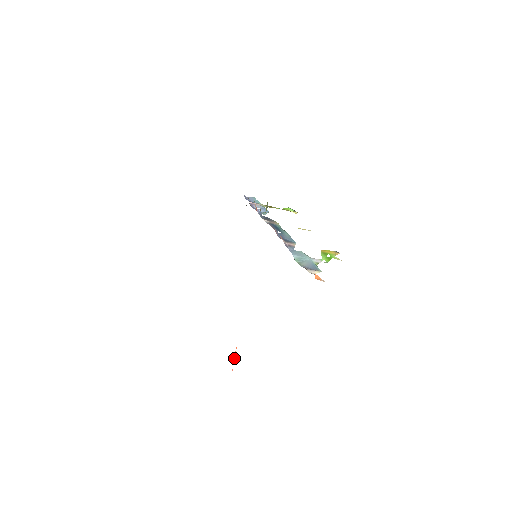
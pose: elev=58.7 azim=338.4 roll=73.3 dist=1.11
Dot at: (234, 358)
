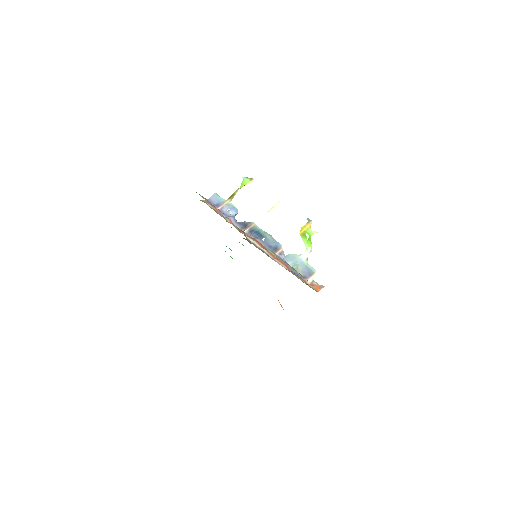
Dot at: (281, 306)
